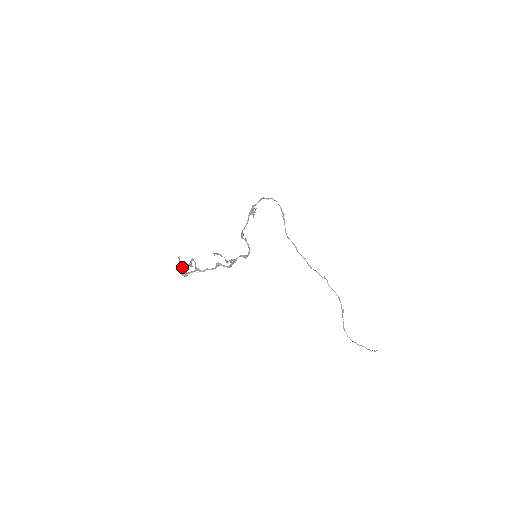
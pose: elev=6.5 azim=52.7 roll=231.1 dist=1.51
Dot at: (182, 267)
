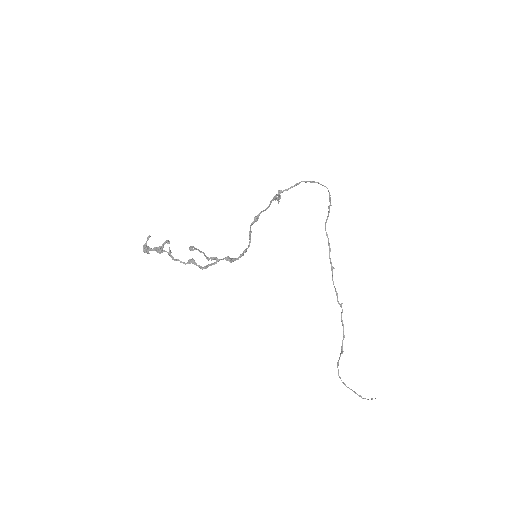
Dot at: (150, 248)
